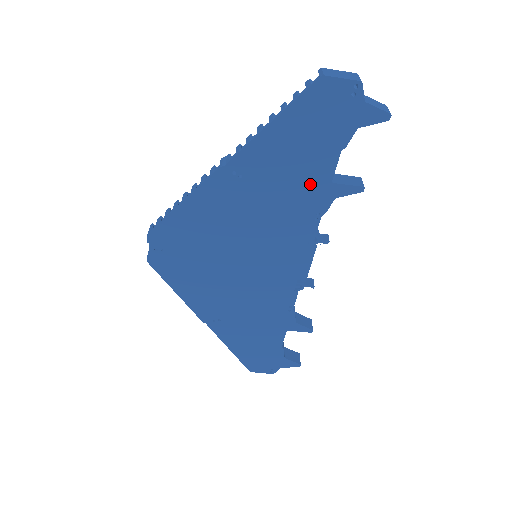
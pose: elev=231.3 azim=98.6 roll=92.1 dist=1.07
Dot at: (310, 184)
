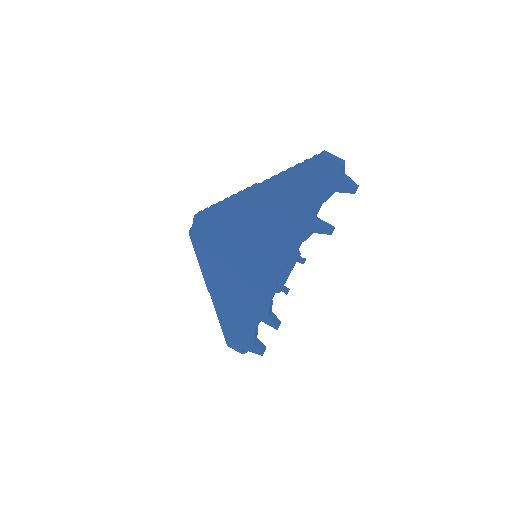
Dot at: (300, 217)
